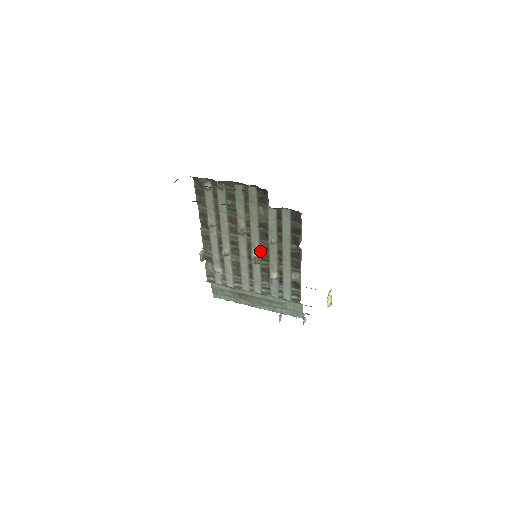
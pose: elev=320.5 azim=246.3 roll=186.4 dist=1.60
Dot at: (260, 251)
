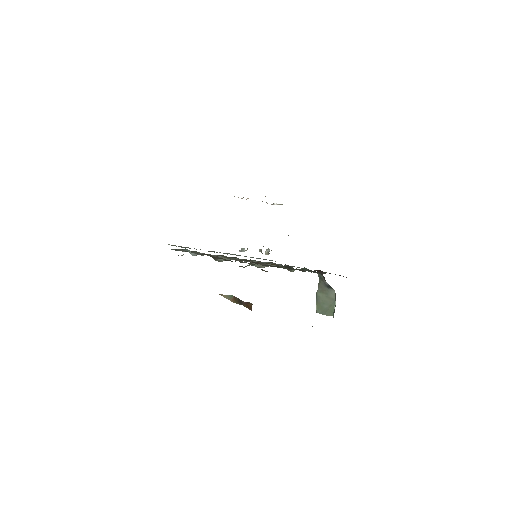
Dot at: occluded
